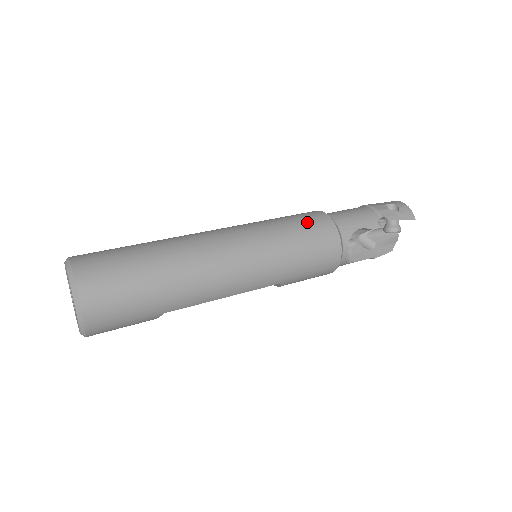
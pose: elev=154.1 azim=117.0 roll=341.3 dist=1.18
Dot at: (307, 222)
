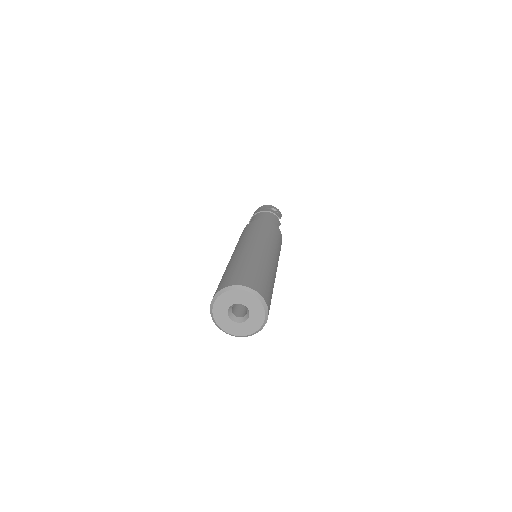
Dot at: (272, 228)
